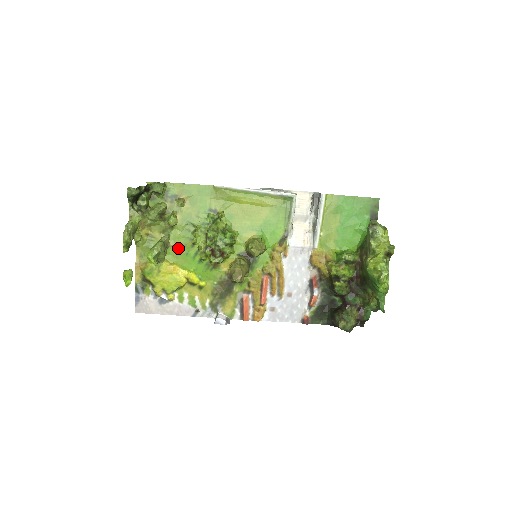
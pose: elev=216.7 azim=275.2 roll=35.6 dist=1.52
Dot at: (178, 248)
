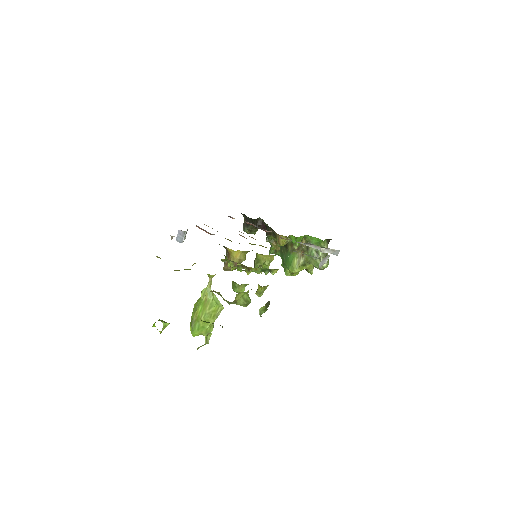
Dot at: occluded
